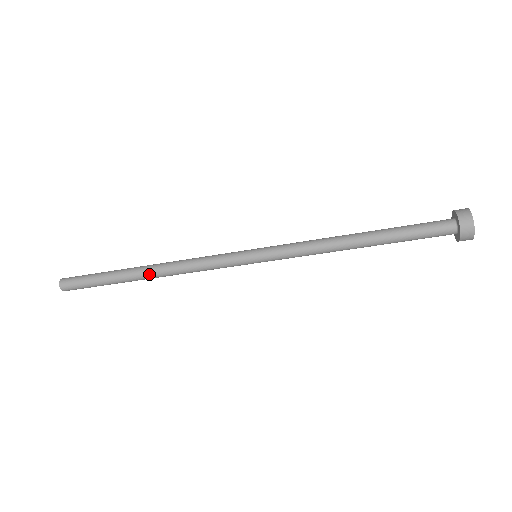
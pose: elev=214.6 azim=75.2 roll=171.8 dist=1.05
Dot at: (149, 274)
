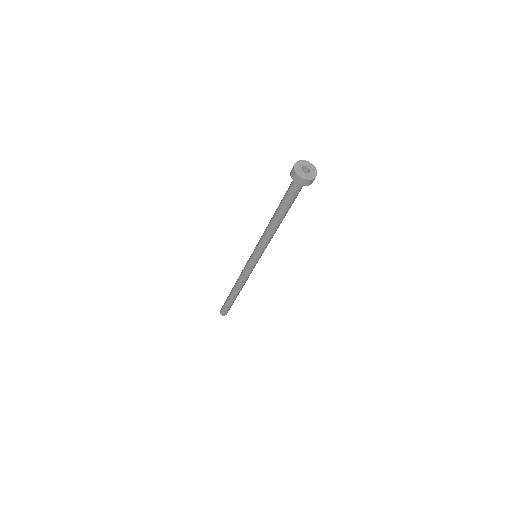
Dot at: (233, 288)
